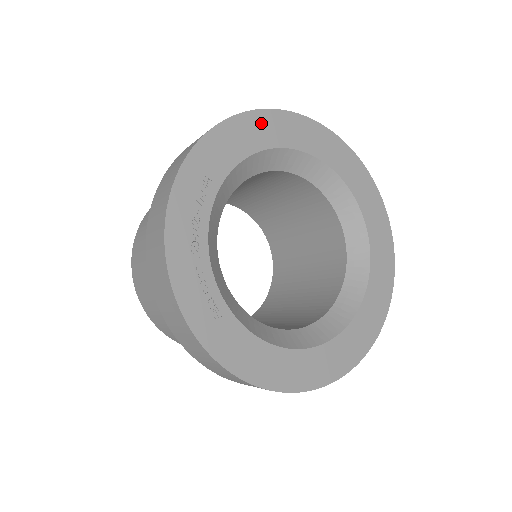
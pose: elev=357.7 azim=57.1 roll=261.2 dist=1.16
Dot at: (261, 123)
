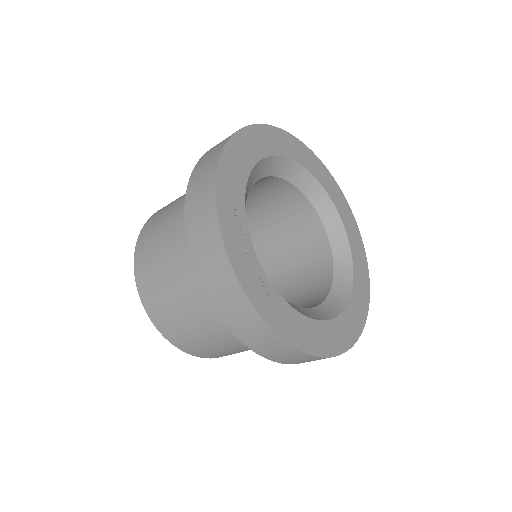
Dot at: (255, 136)
